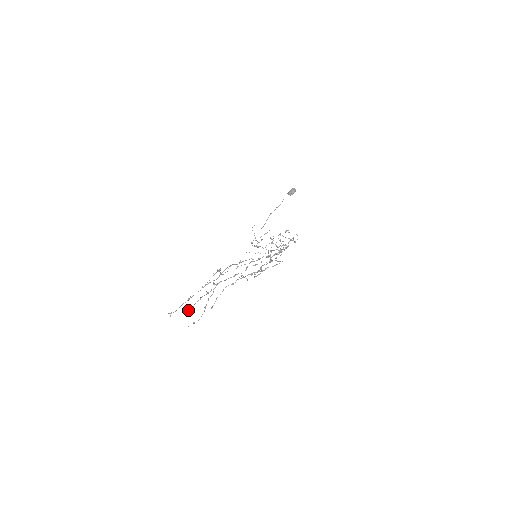
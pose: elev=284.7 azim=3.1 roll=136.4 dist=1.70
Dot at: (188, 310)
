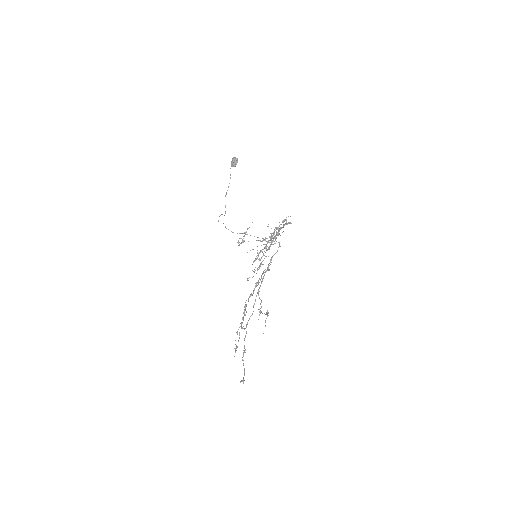
Dot at: (235, 352)
